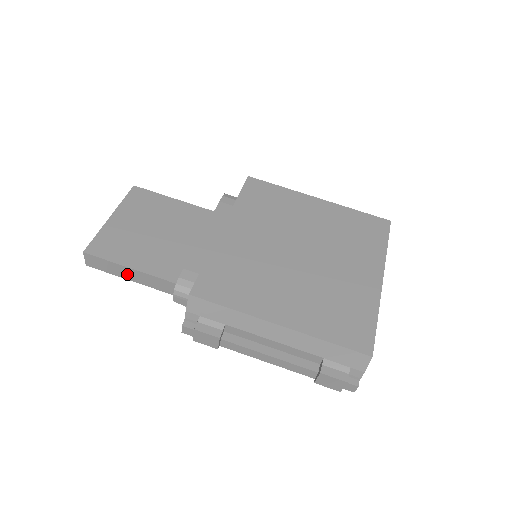
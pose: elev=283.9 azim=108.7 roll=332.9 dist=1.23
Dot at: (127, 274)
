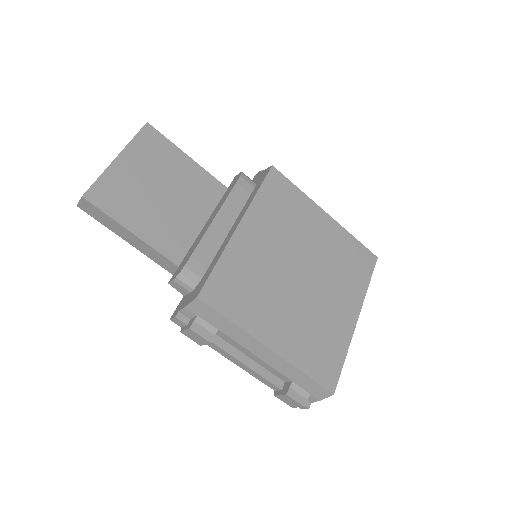
Dot at: (123, 233)
